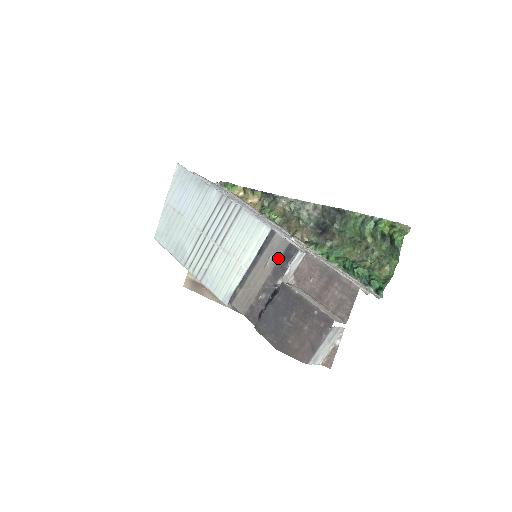
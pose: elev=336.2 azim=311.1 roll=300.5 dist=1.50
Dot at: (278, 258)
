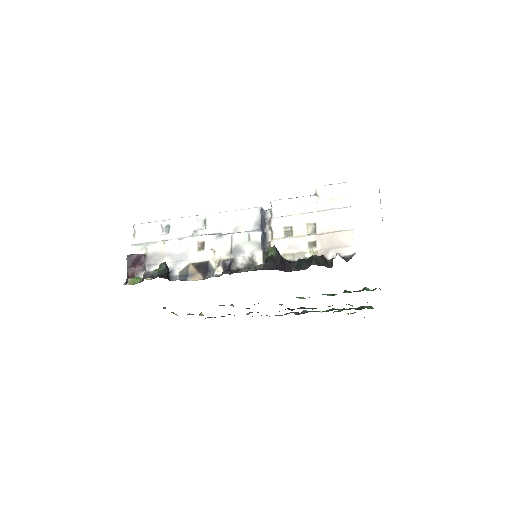
Dot at: occluded
